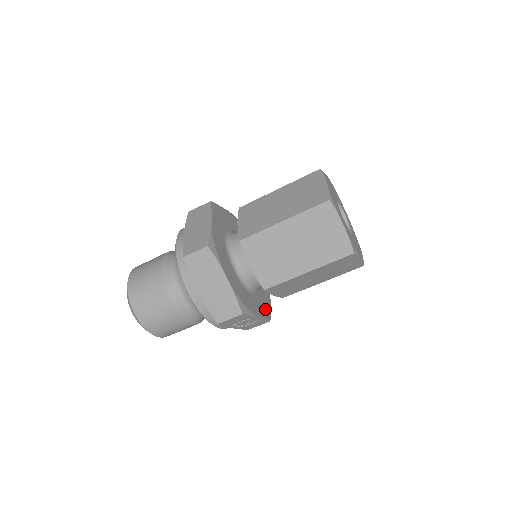
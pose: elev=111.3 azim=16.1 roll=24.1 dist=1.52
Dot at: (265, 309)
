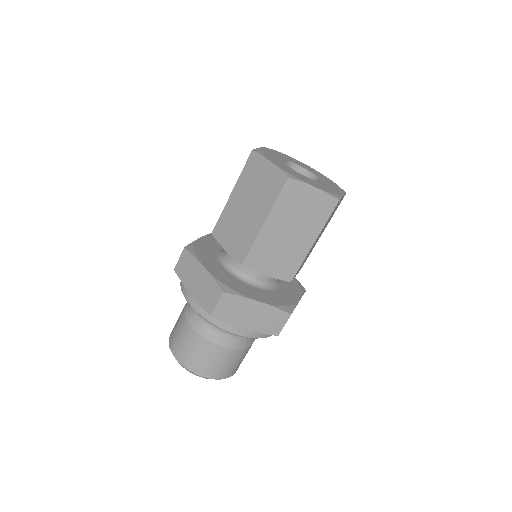
Dot at: (296, 286)
